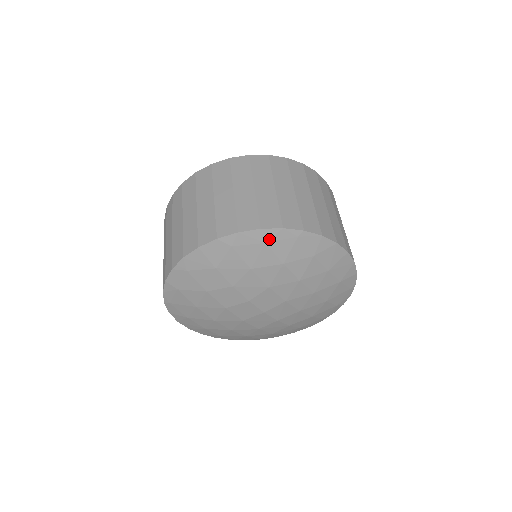
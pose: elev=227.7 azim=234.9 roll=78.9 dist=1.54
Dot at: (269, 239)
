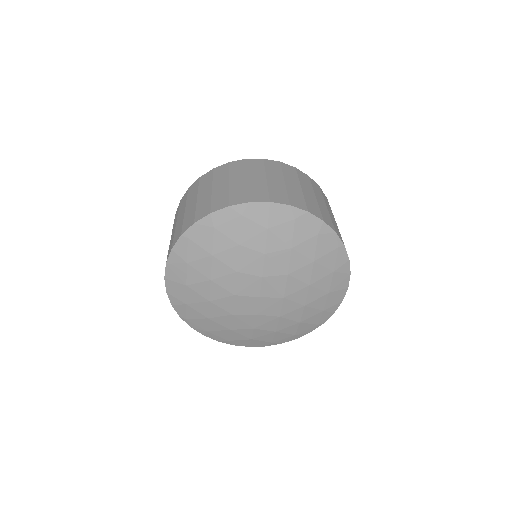
Dot at: (322, 233)
